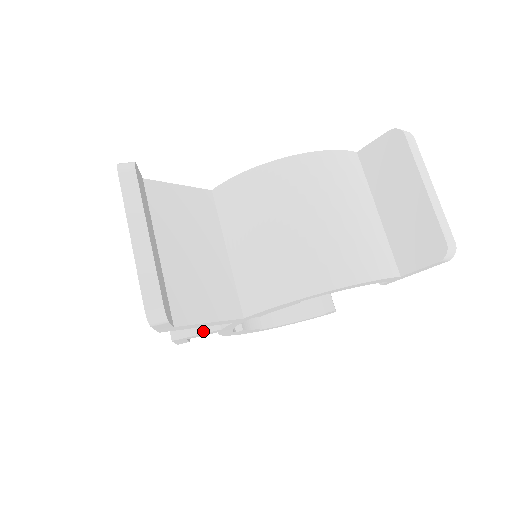
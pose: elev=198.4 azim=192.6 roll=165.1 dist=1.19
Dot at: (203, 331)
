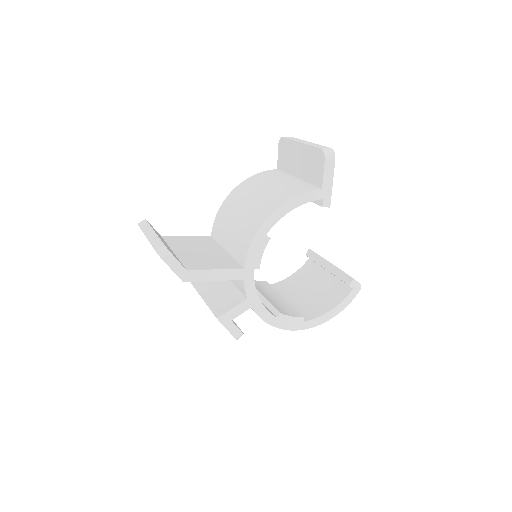
Dot at: (236, 305)
